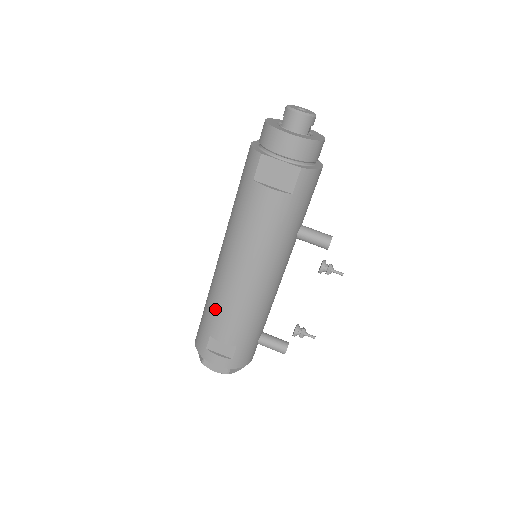
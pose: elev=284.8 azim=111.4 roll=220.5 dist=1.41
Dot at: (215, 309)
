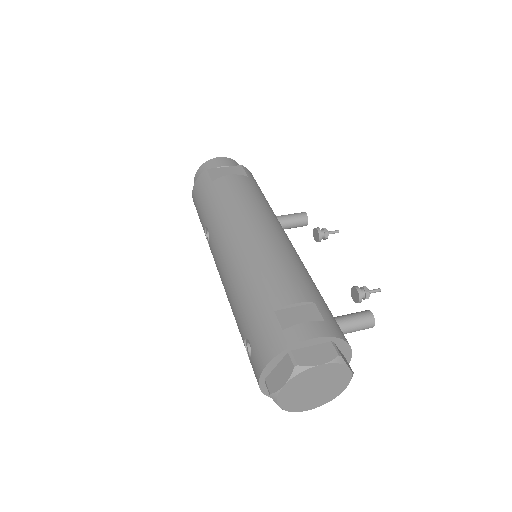
Dot at: (255, 281)
